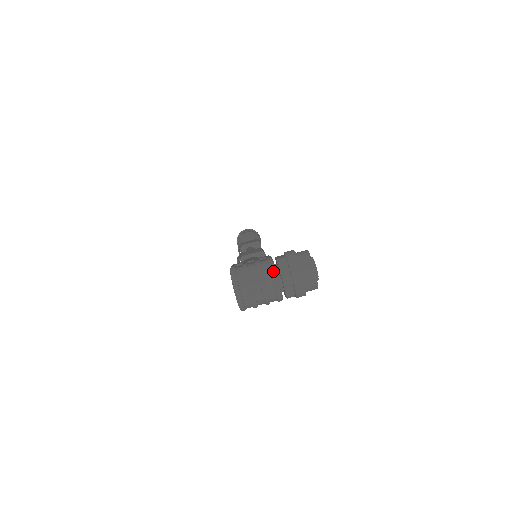
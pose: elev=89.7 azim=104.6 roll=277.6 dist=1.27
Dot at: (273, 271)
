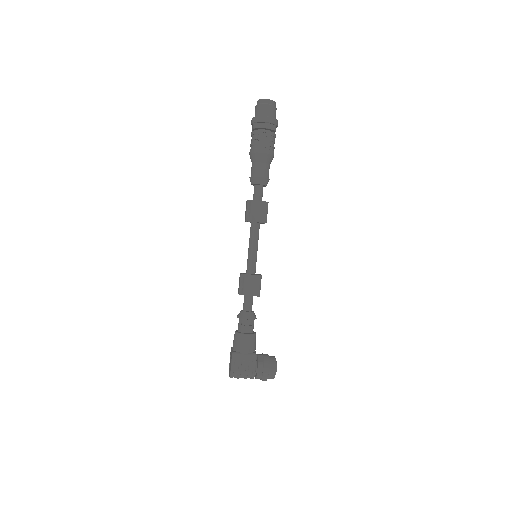
Dot at: occluded
